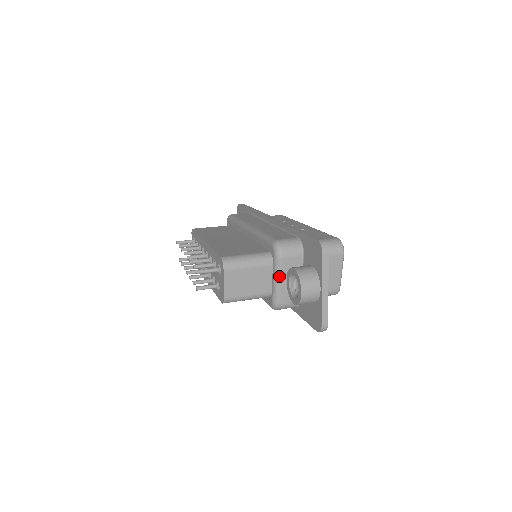
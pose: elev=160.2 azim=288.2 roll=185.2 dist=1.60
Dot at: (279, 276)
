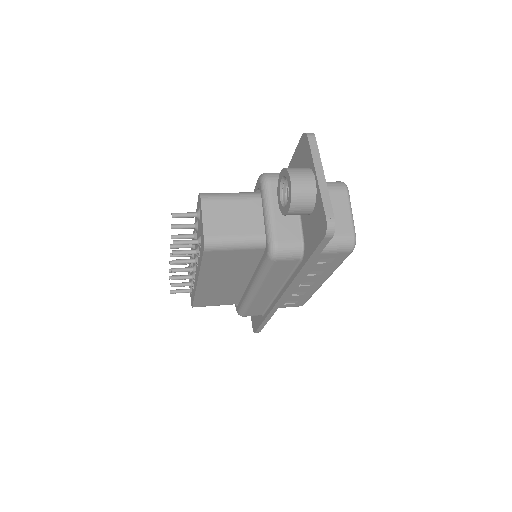
Dot at: (270, 205)
